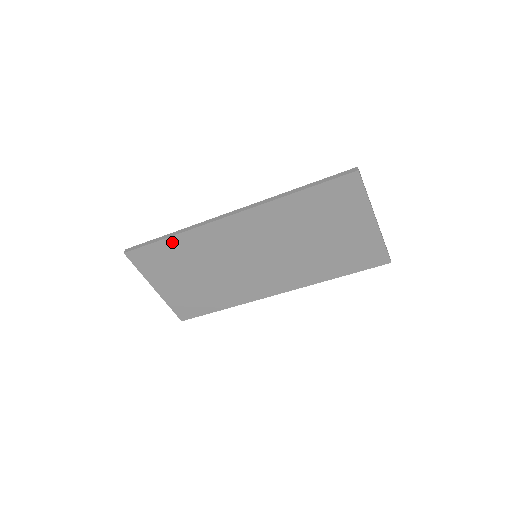
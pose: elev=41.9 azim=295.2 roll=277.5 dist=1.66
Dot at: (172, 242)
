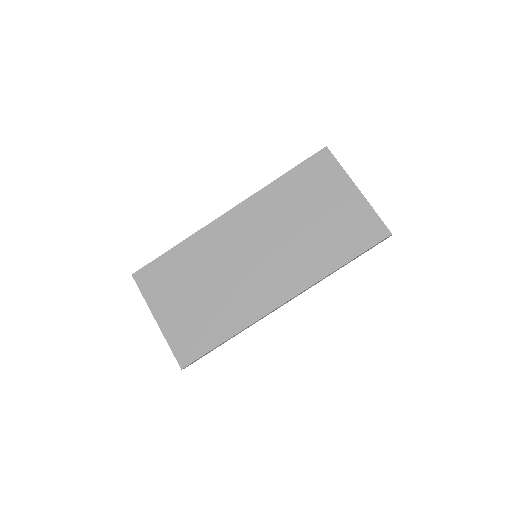
Dot at: (177, 252)
